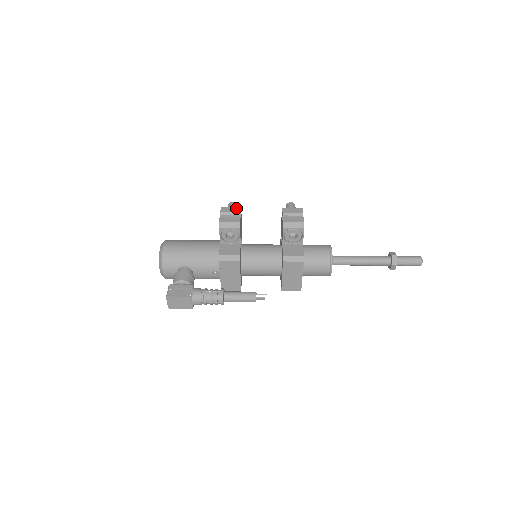
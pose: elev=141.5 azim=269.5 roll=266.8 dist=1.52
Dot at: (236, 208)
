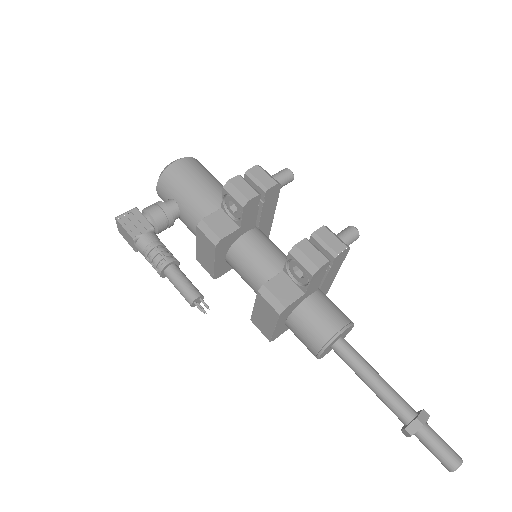
Dot at: (271, 179)
